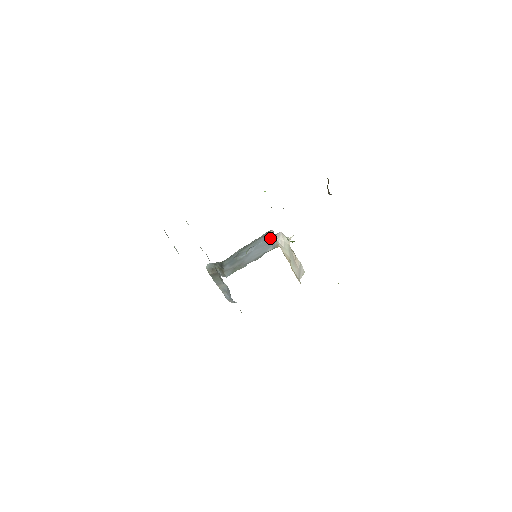
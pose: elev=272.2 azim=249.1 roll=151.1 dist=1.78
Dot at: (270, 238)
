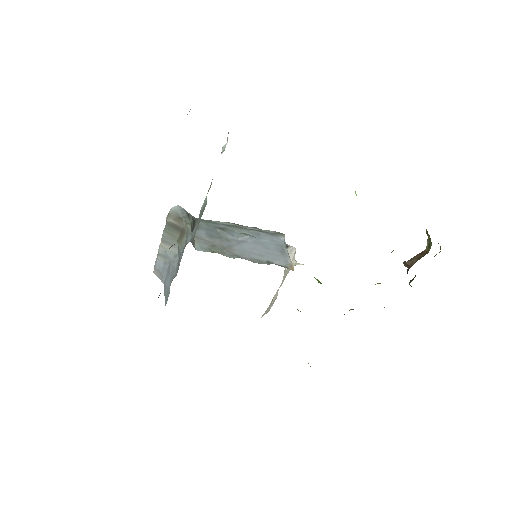
Dot at: (282, 245)
